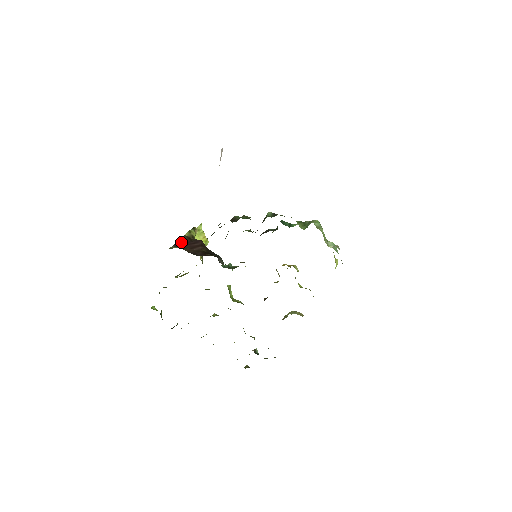
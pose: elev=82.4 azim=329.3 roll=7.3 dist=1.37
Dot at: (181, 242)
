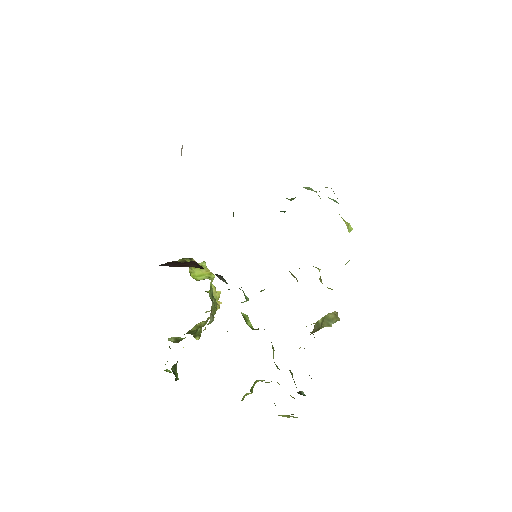
Dot at: (169, 264)
